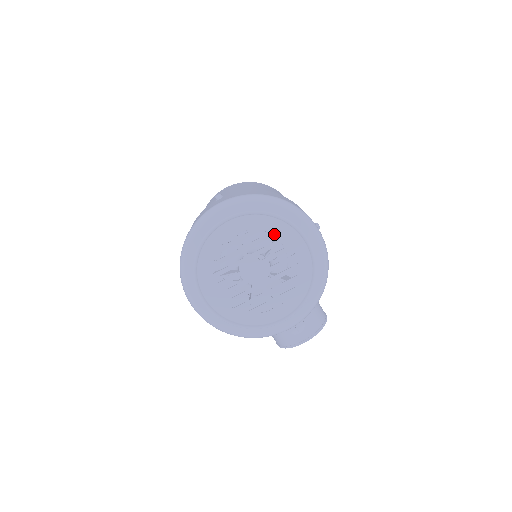
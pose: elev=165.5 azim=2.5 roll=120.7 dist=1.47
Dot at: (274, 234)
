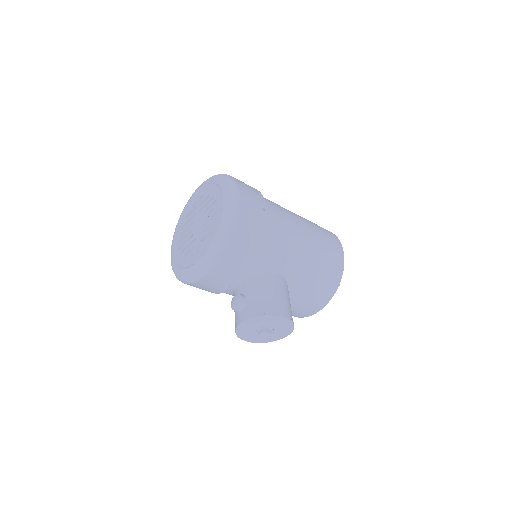
Dot at: (212, 196)
